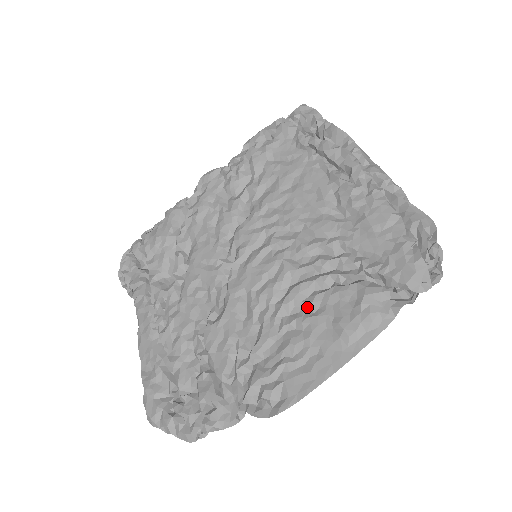
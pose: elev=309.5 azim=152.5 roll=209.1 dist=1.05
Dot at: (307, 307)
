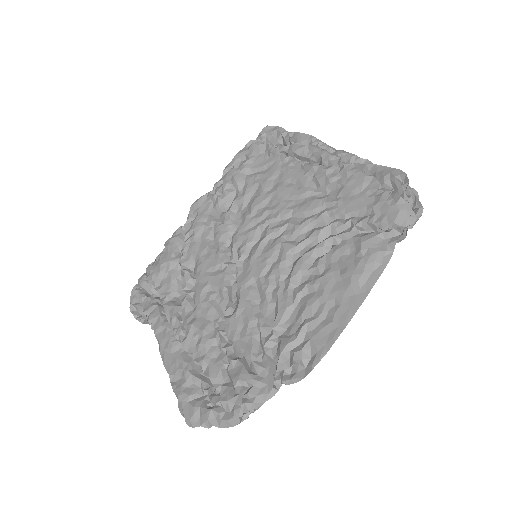
Dot at: (314, 272)
